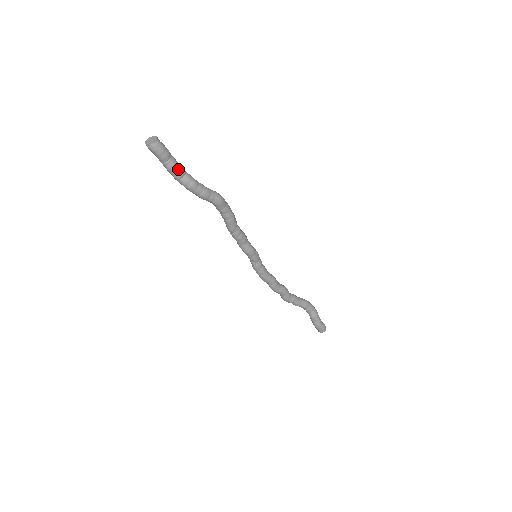
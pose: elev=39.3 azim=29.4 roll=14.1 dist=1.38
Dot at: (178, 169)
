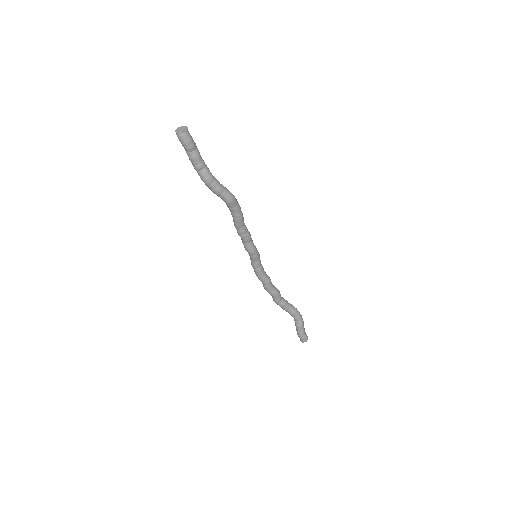
Dot at: (198, 162)
